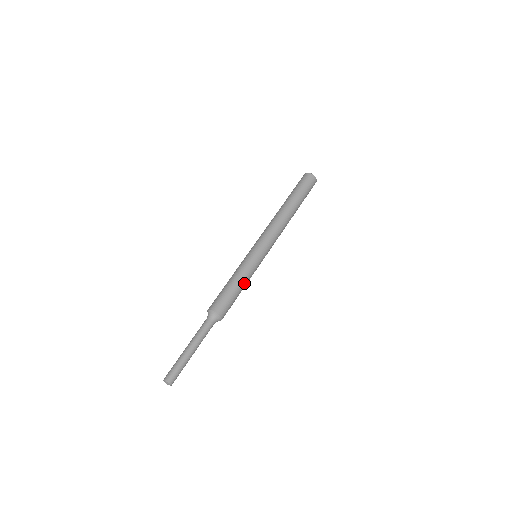
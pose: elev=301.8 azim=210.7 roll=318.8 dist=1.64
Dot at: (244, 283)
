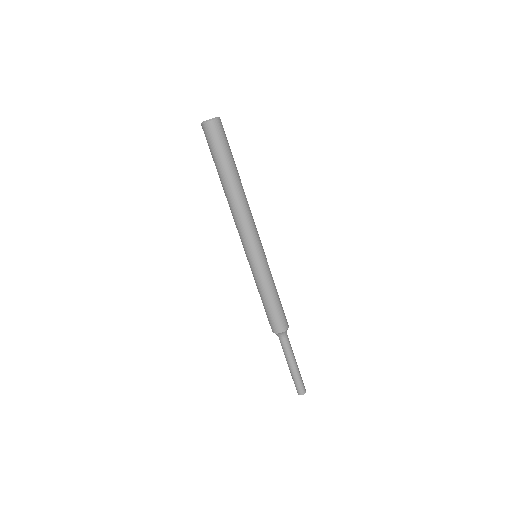
Dot at: (275, 287)
